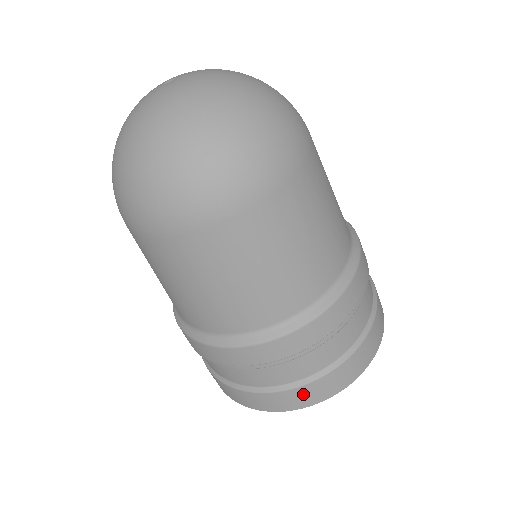
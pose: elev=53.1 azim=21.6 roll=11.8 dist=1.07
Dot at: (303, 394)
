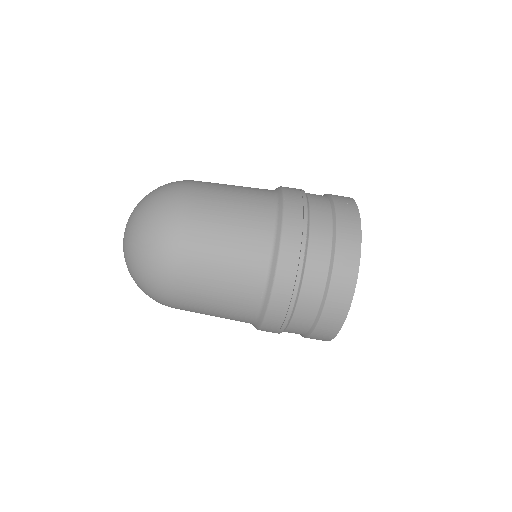
Dot at: (326, 325)
